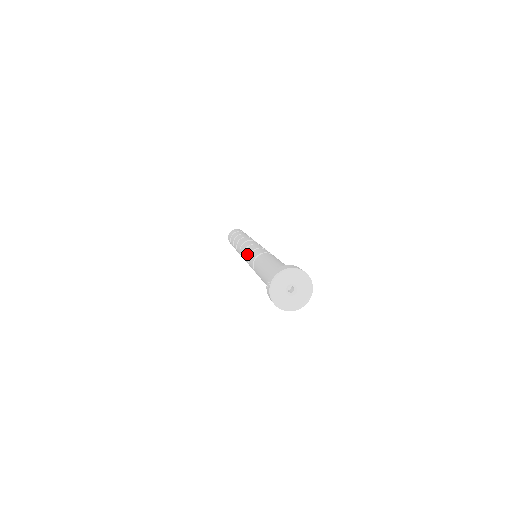
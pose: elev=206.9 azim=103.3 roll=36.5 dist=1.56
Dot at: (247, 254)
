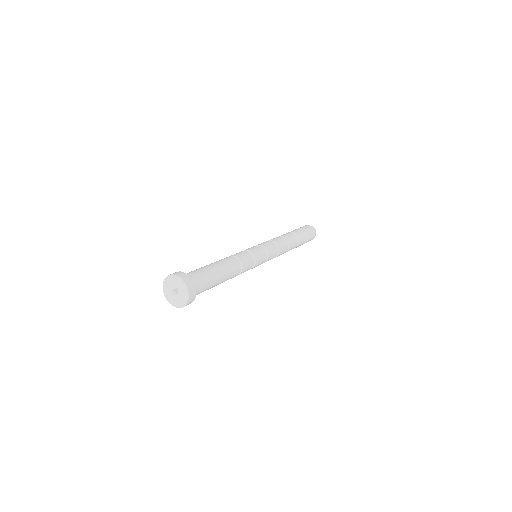
Dot at: occluded
